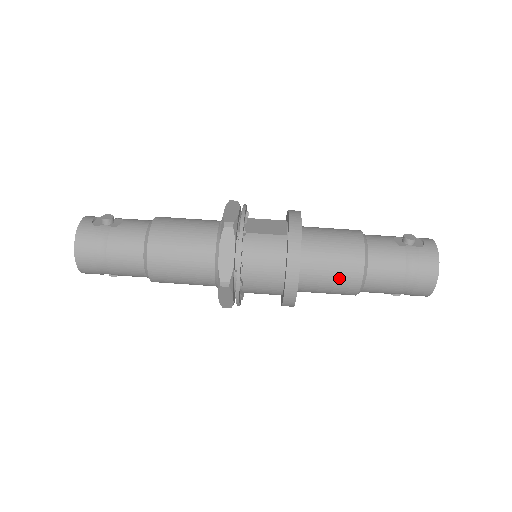
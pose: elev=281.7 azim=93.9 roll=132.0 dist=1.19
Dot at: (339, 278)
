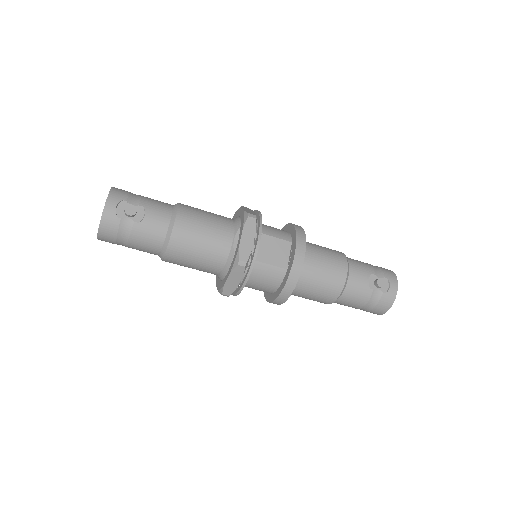
Dot at: (314, 299)
